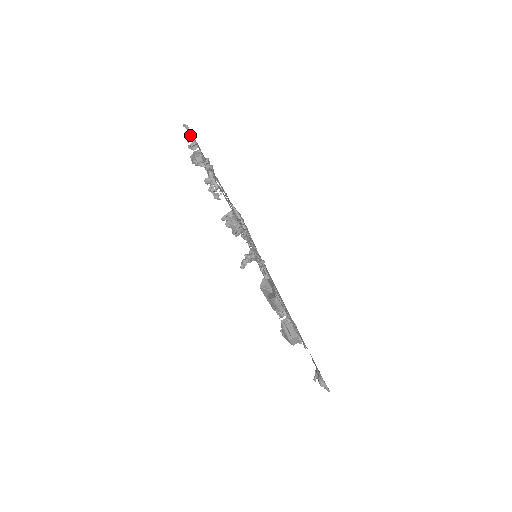
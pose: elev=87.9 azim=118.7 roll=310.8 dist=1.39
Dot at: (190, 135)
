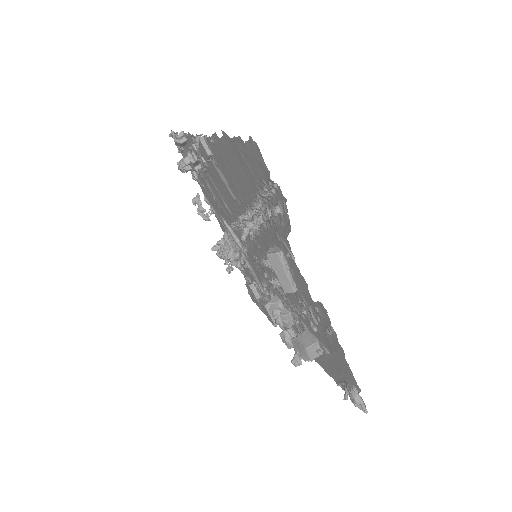
Dot at: (177, 134)
